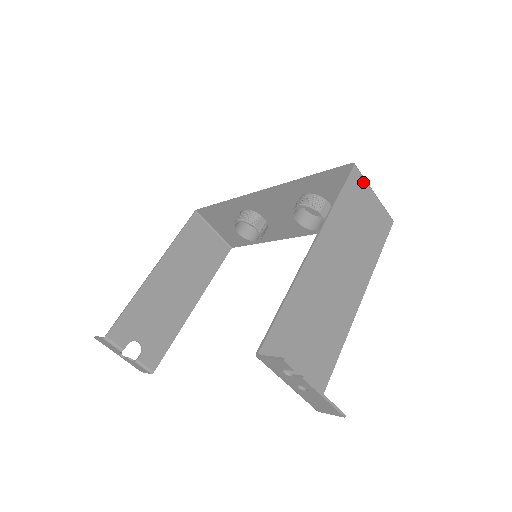
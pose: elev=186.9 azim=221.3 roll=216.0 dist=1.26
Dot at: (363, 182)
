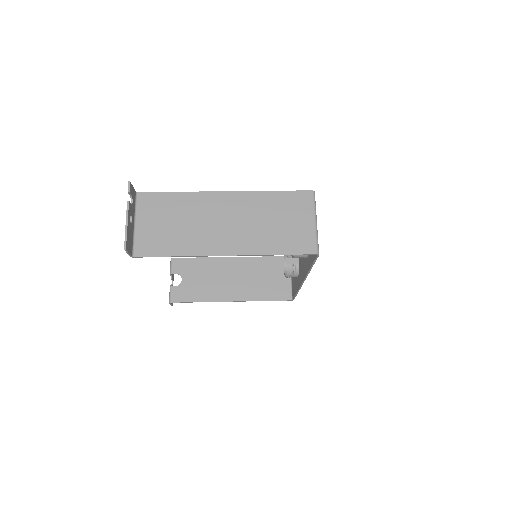
Dot at: (310, 206)
